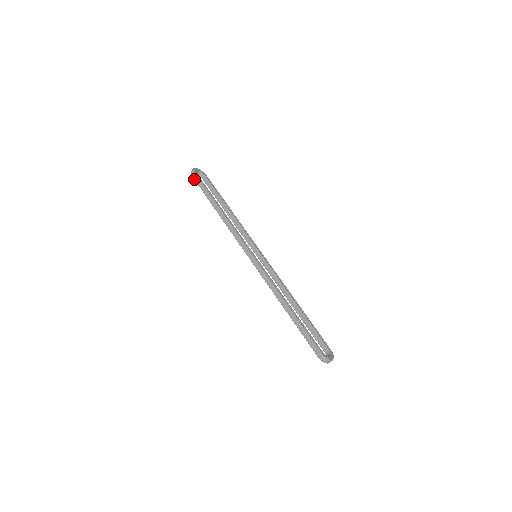
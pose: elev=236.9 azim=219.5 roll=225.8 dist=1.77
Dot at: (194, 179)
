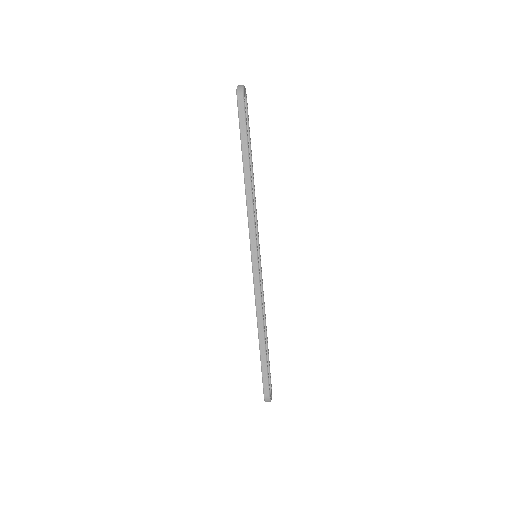
Dot at: (238, 106)
